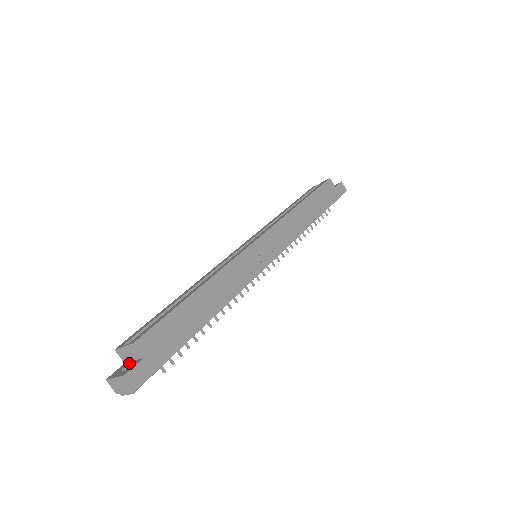
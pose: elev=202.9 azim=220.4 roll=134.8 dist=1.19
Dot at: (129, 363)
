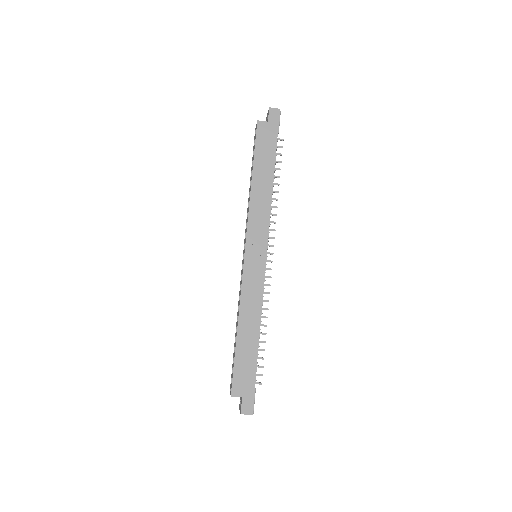
Dot at: occluded
